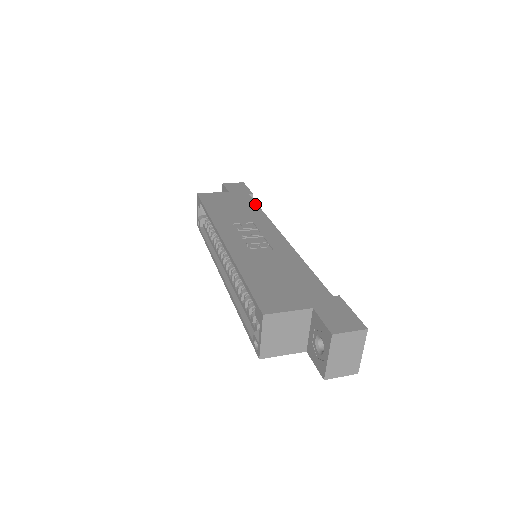
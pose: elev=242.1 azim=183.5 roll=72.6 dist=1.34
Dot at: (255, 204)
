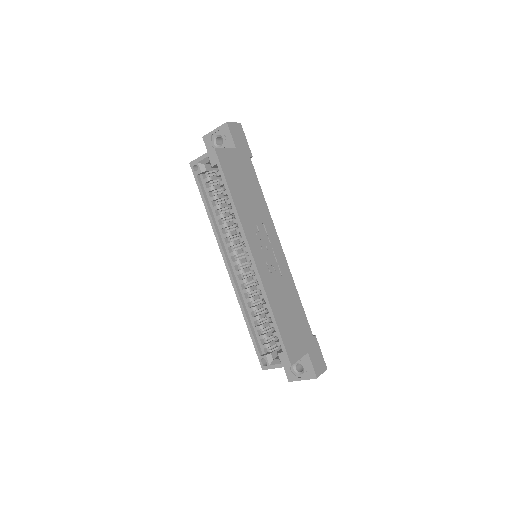
Dot at: (258, 183)
